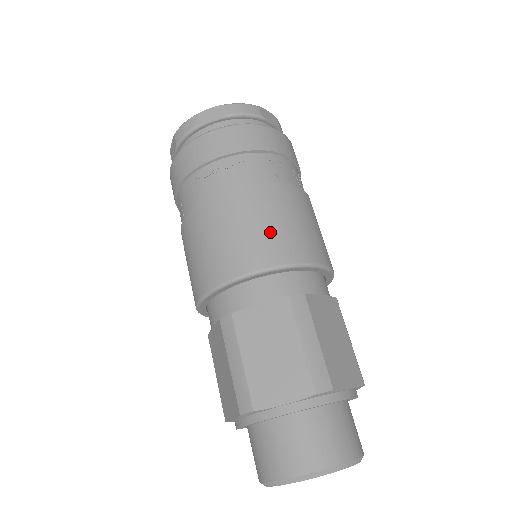
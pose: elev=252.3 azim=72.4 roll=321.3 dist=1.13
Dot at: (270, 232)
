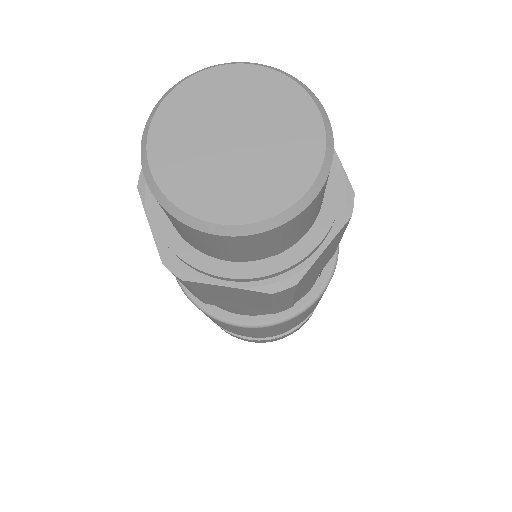
Dot at: occluded
